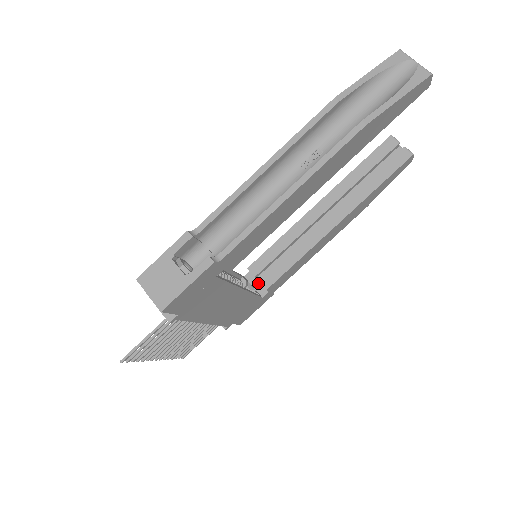
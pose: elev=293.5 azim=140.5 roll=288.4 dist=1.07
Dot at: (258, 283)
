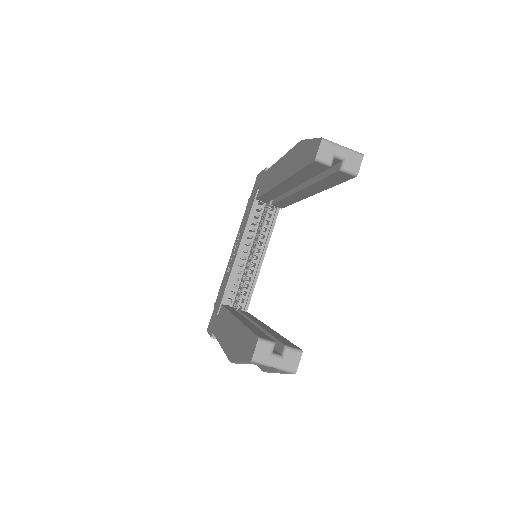
Dot at: occluded
